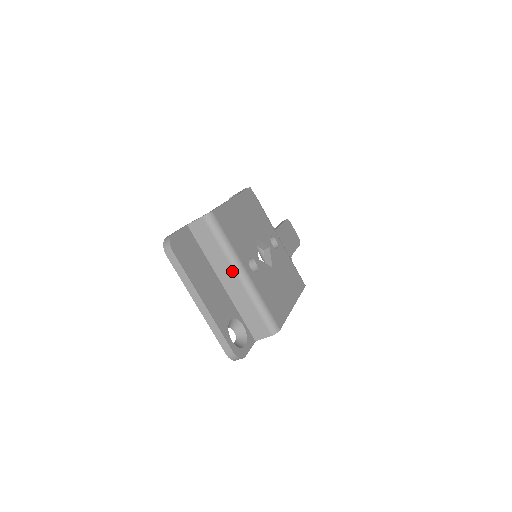
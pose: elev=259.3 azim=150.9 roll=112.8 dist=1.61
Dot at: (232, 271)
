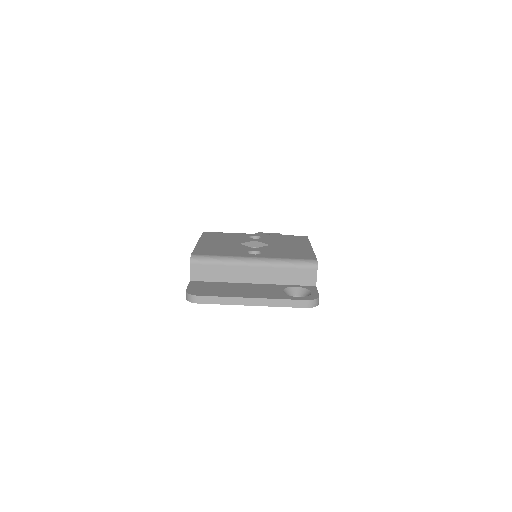
Dot at: (246, 268)
